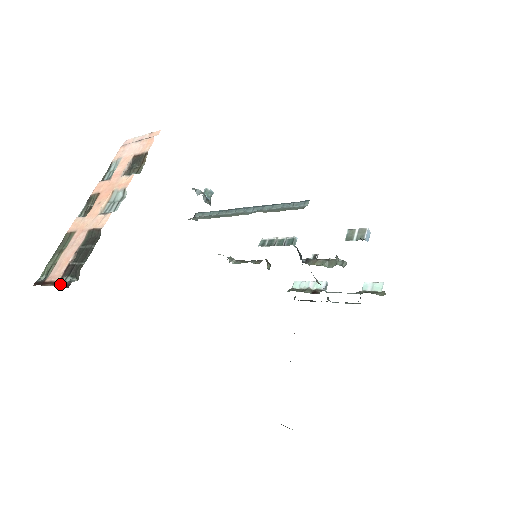
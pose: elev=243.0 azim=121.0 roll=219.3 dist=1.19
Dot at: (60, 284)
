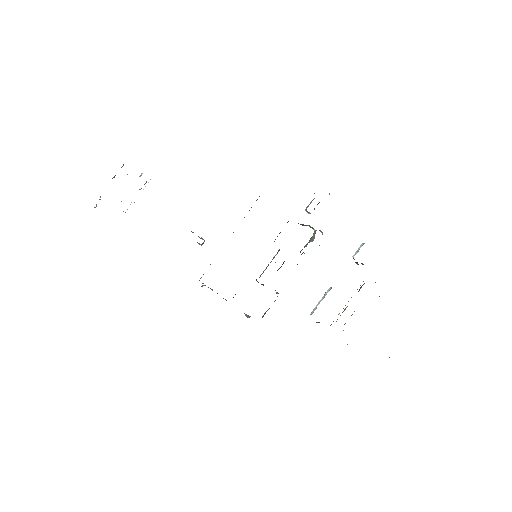
Dot at: occluded
